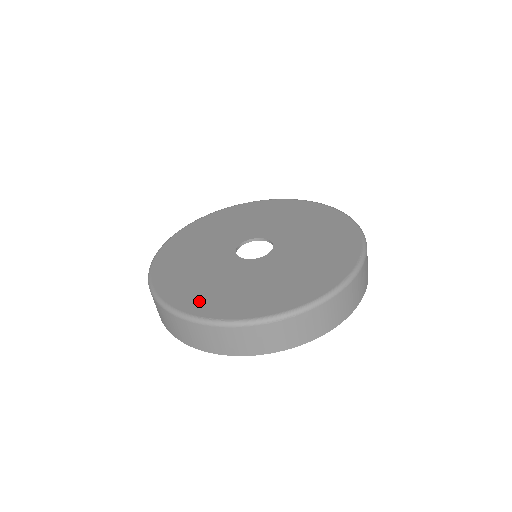
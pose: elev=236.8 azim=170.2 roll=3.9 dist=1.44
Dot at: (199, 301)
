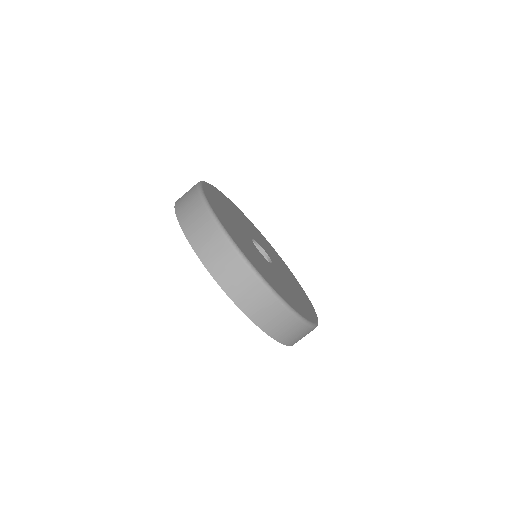
Dot at: (234, 235)
